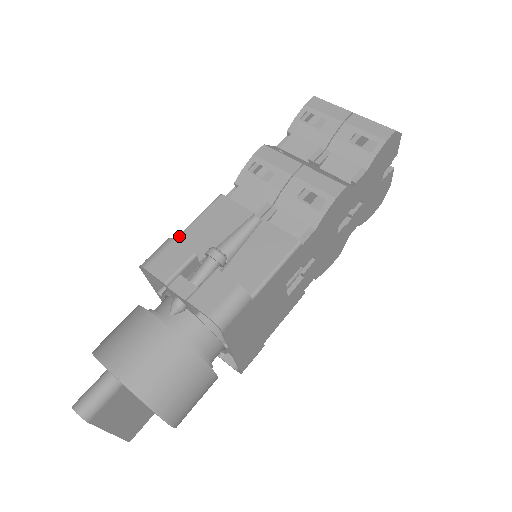
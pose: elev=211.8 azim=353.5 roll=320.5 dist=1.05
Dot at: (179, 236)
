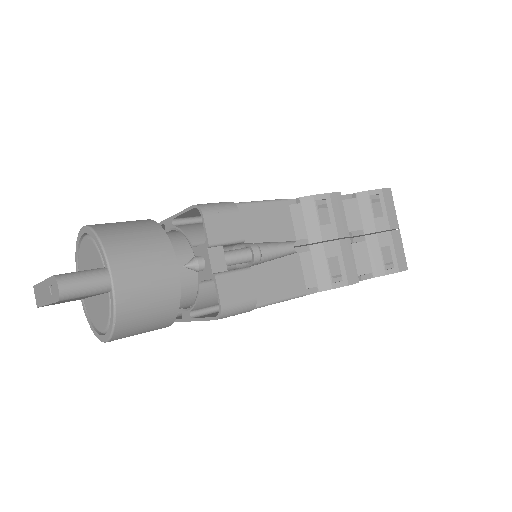
Dot at: (238, 205)
